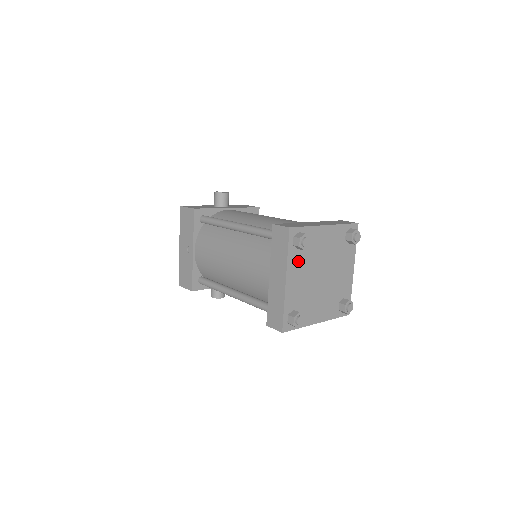
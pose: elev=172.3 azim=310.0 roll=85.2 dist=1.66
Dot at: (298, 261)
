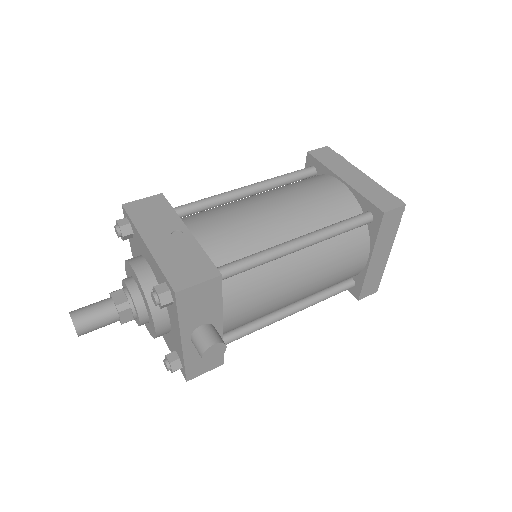
Dot at: occluded
